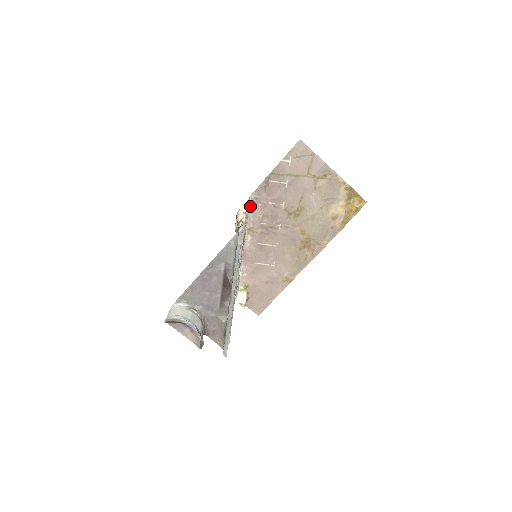
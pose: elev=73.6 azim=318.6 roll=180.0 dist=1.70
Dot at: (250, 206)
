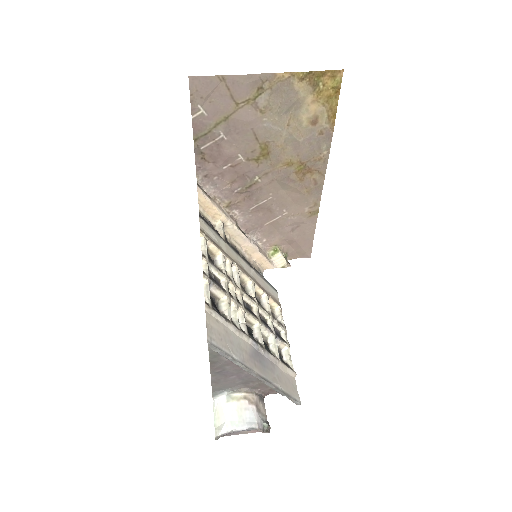
Dot at: (207, 187)
